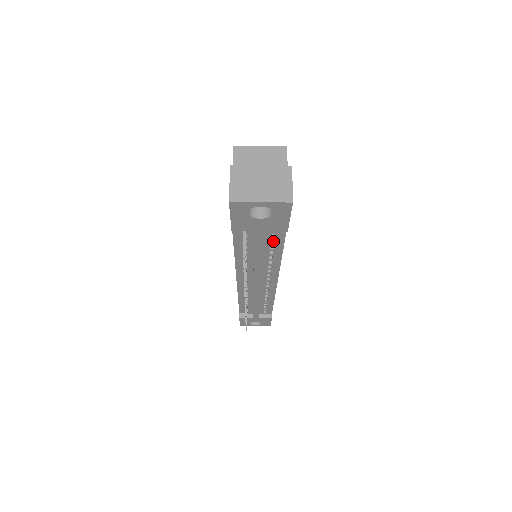
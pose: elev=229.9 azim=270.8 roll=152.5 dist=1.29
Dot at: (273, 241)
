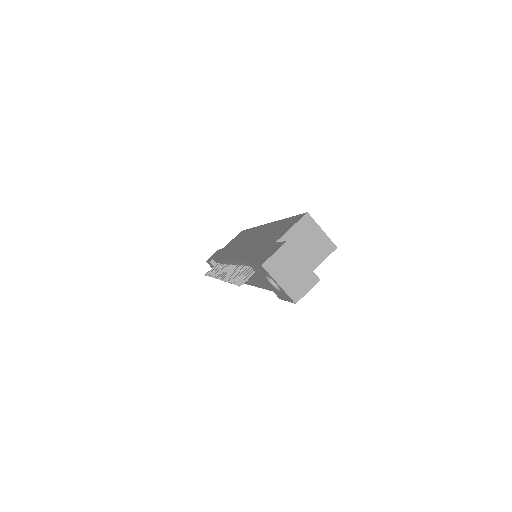
Dot at: occluded
